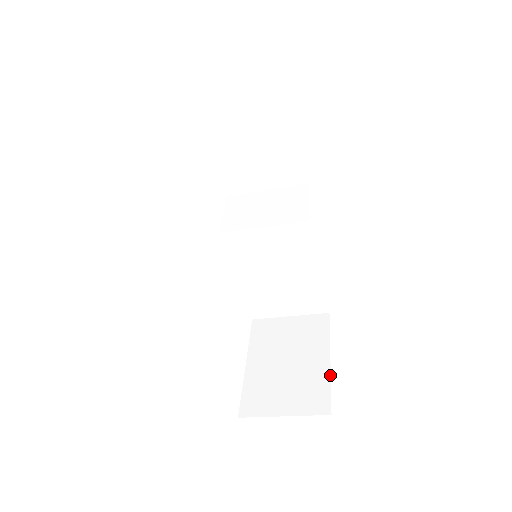
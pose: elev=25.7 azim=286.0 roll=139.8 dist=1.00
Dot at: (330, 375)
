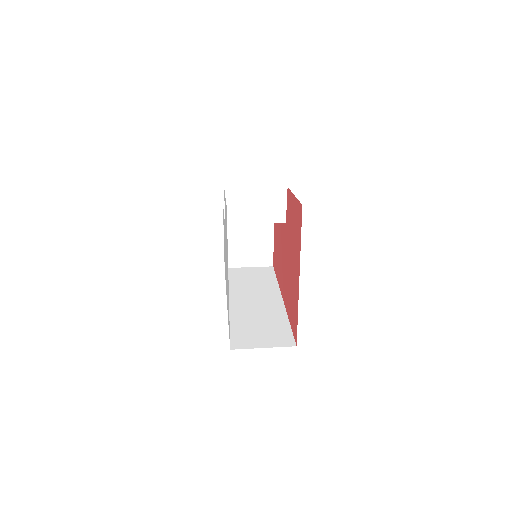
Dot at: (273, 245)
